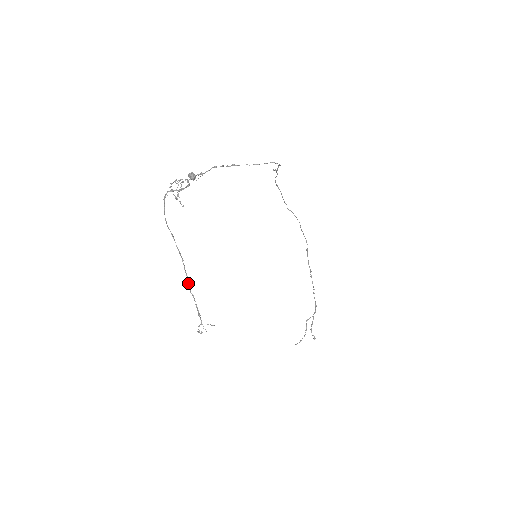
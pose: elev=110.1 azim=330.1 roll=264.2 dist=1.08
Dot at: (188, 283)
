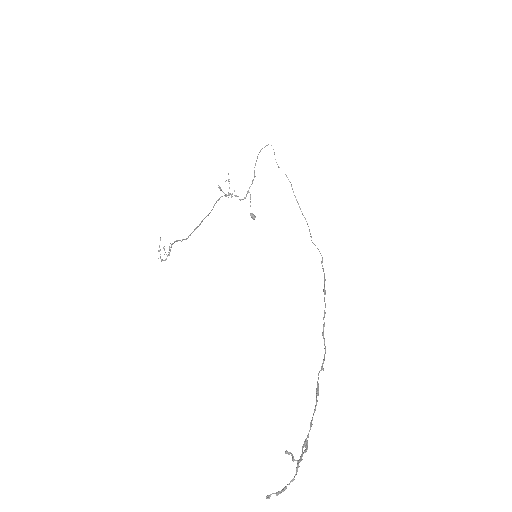
Dot at: occluded
